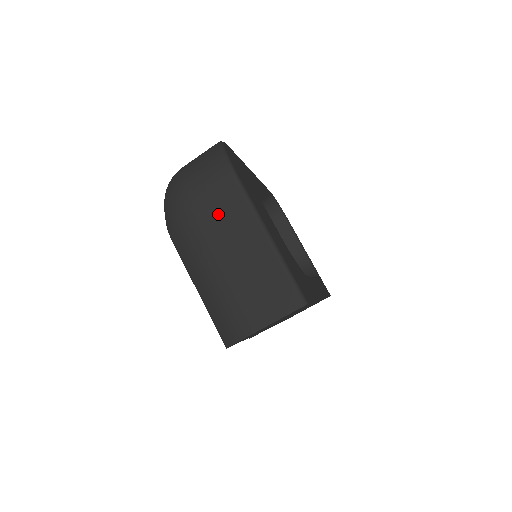
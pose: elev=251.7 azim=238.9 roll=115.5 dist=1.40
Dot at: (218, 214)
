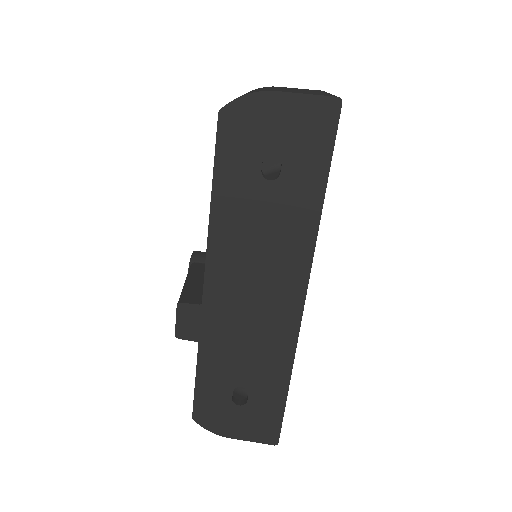
Dot at: (295, 88)
